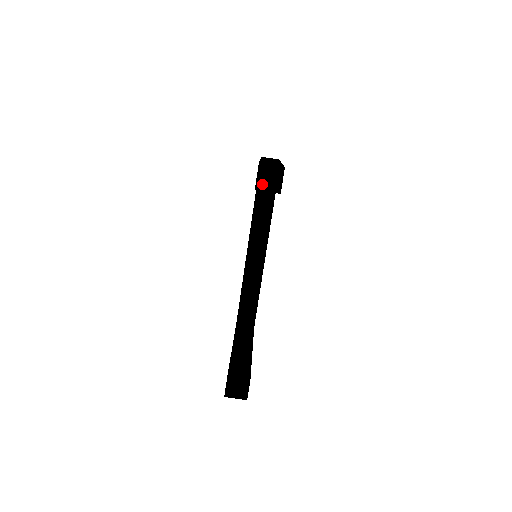
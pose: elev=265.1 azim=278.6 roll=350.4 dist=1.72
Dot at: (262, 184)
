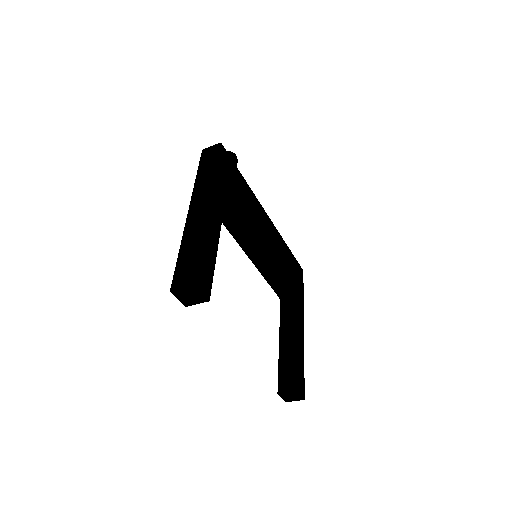
Dot at: (187, 302)
